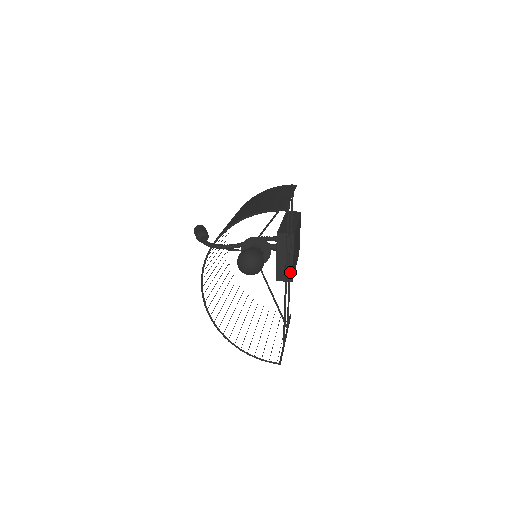
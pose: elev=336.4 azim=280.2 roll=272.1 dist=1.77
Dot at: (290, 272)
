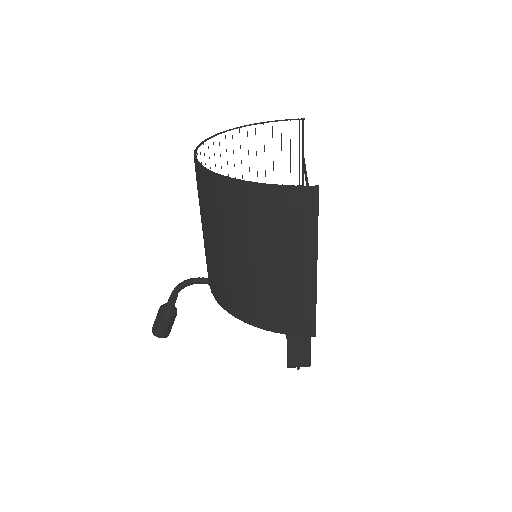
Dot at: occluded
